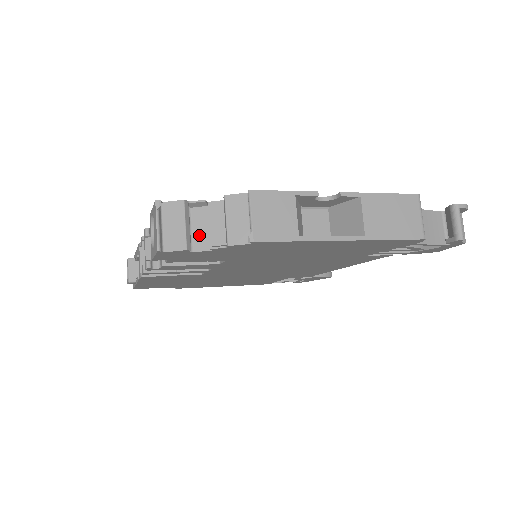
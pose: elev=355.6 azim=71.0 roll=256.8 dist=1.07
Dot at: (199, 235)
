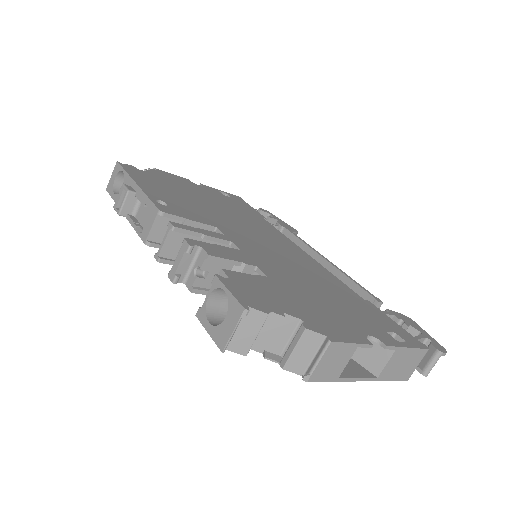
Dot at: (259, 336)
